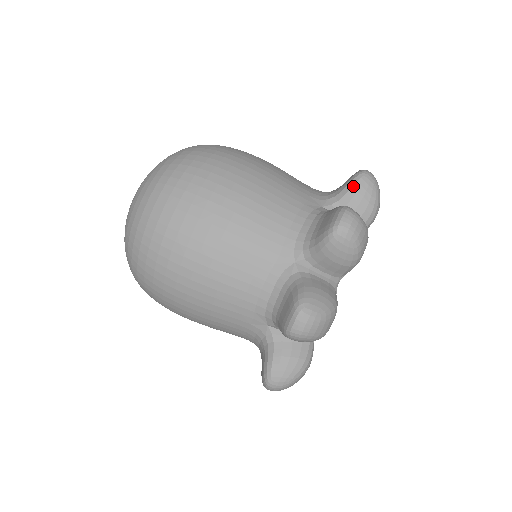
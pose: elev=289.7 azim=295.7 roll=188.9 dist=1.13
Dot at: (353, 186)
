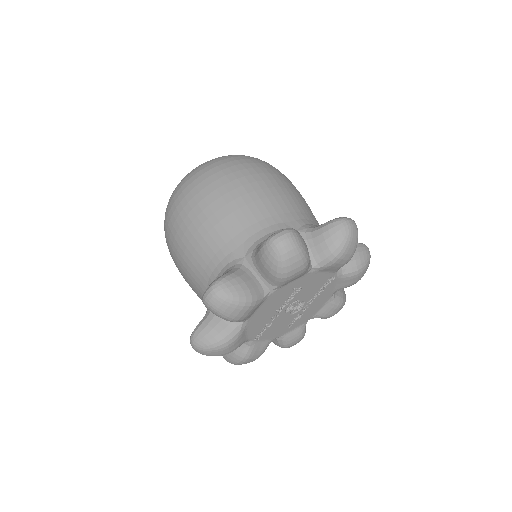
Dot at: (260, 250)
